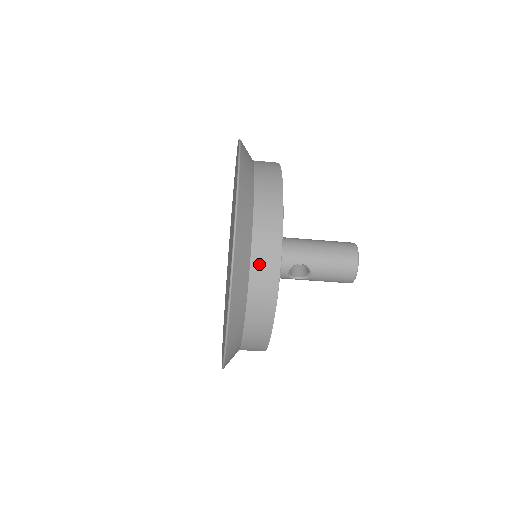
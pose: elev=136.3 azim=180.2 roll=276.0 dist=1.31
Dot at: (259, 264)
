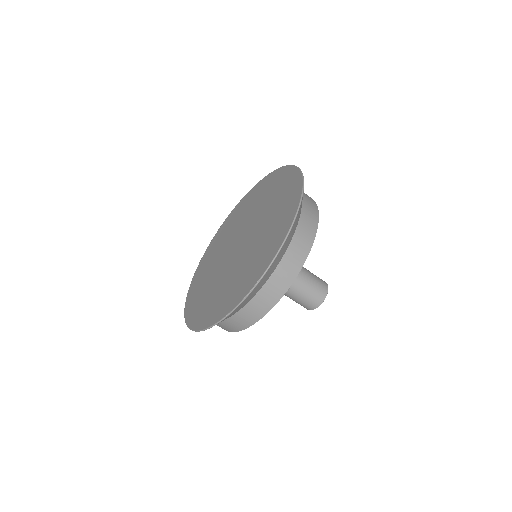
Dot at: (274, 282)
